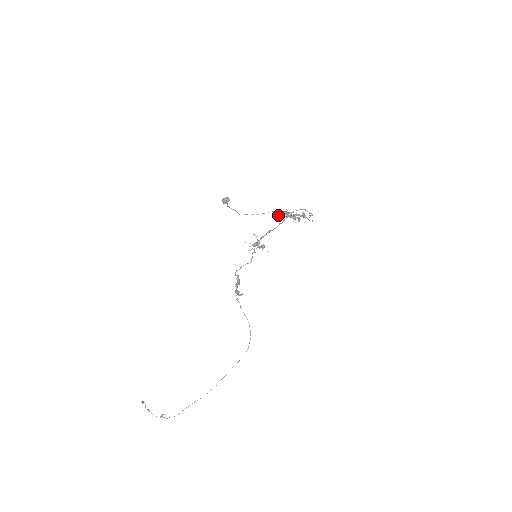
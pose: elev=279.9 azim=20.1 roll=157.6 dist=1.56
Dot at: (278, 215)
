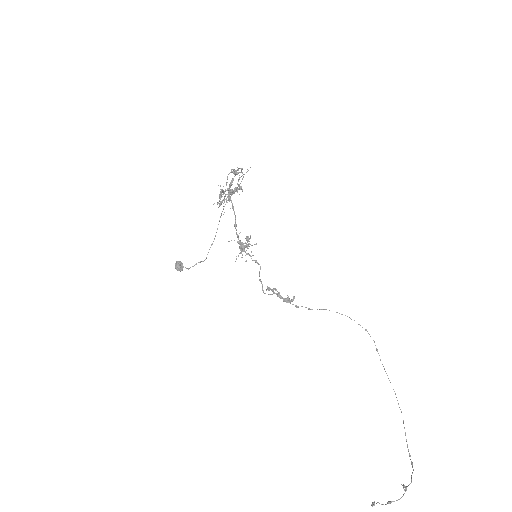
Dot at: (221, 204)
